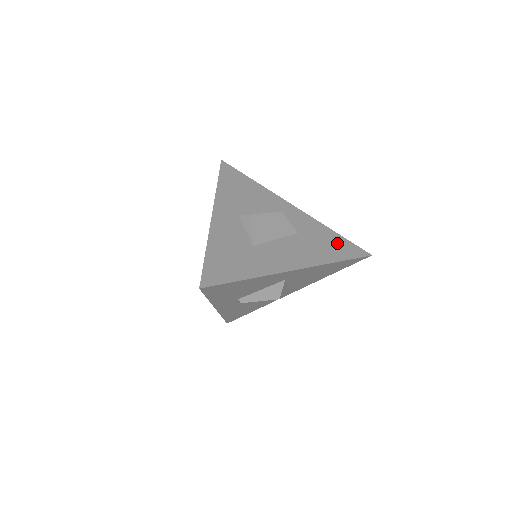
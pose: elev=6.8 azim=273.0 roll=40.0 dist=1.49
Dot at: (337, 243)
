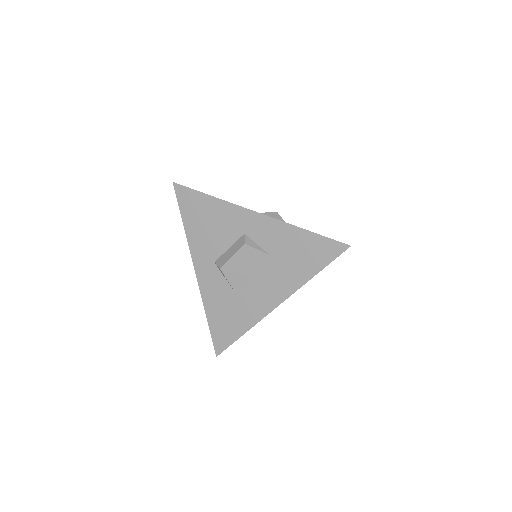
Dot at: (310, 248)
